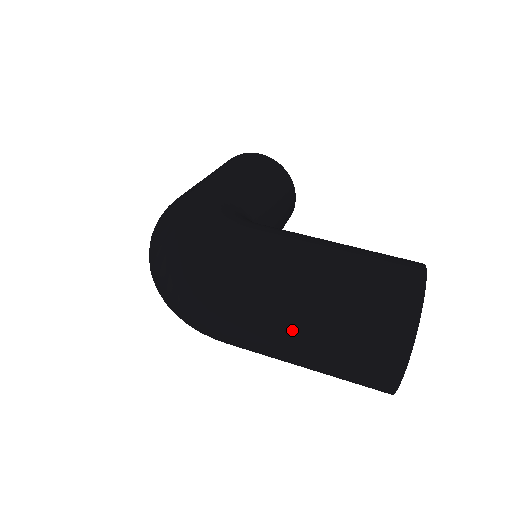
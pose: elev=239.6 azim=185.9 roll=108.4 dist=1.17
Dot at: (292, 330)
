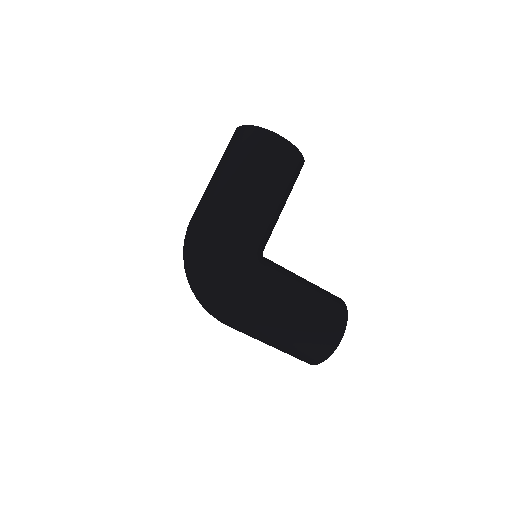
Dot at: (264, 342)
